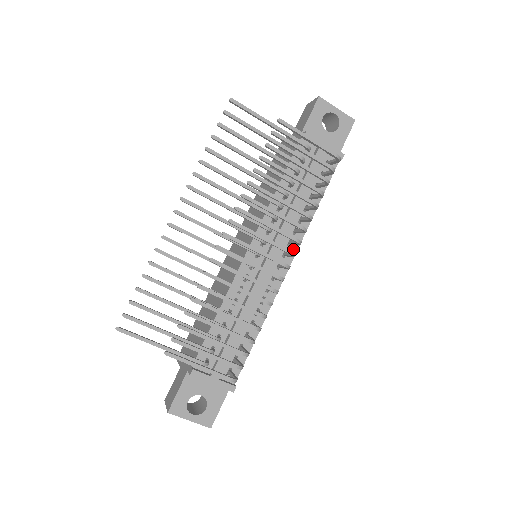
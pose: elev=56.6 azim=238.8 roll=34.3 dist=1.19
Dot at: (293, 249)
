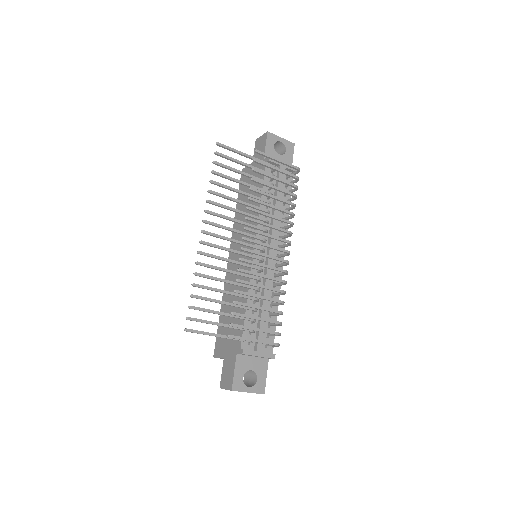
Dot at: (283, 243)
